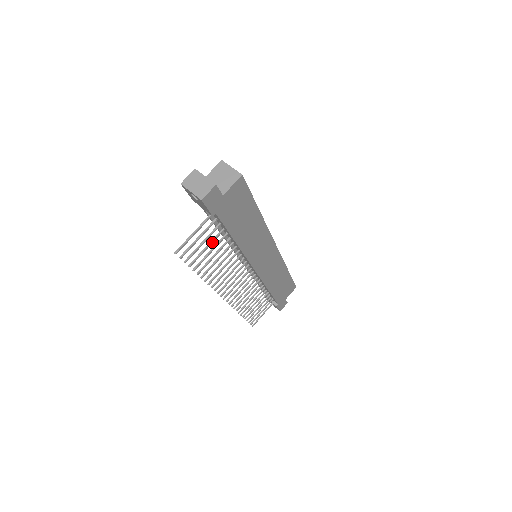
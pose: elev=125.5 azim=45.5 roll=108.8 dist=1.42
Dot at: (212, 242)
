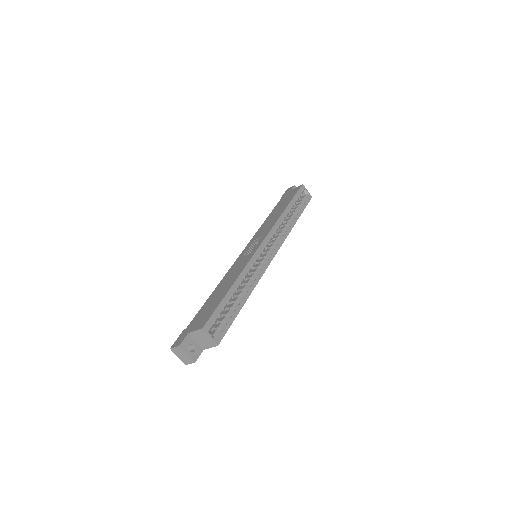
Dot at: occluded
